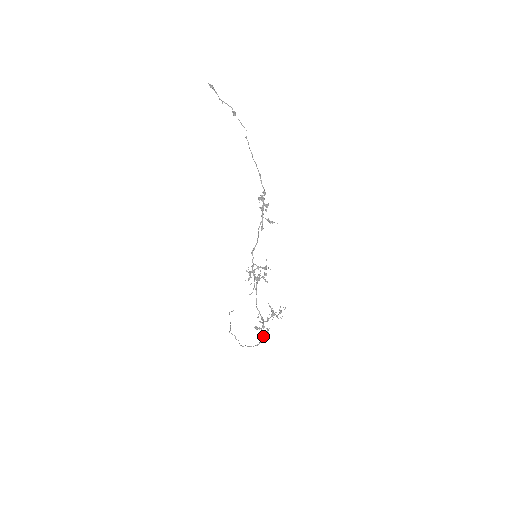
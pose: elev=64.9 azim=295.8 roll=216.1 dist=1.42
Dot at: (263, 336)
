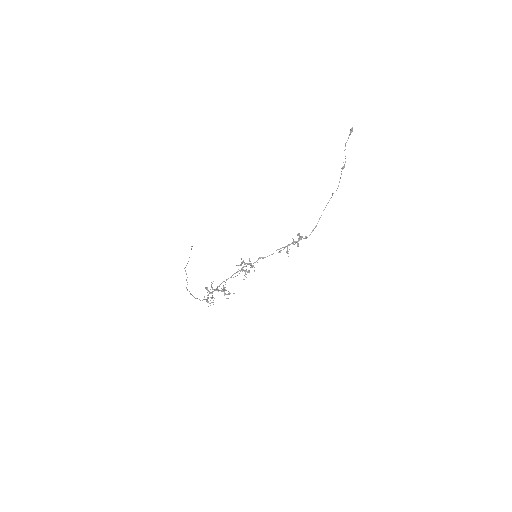
Dot at: (208, 301)
